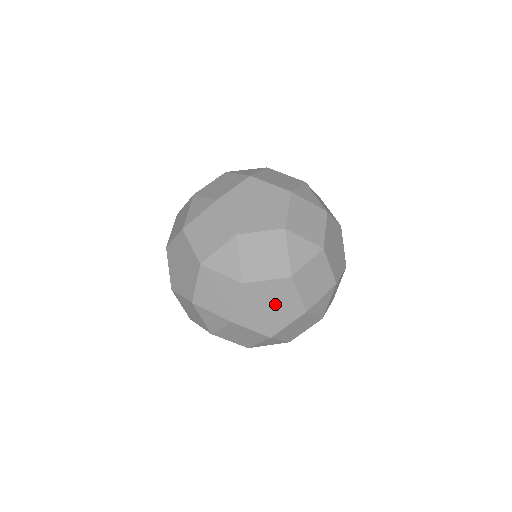
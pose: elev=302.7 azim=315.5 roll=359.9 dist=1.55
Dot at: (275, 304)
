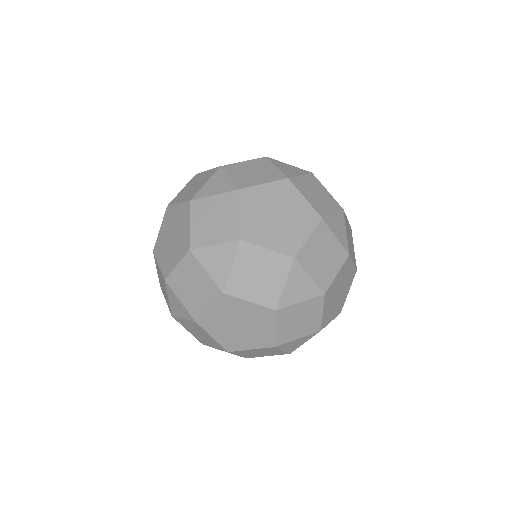
Dot at: (247, 326)
